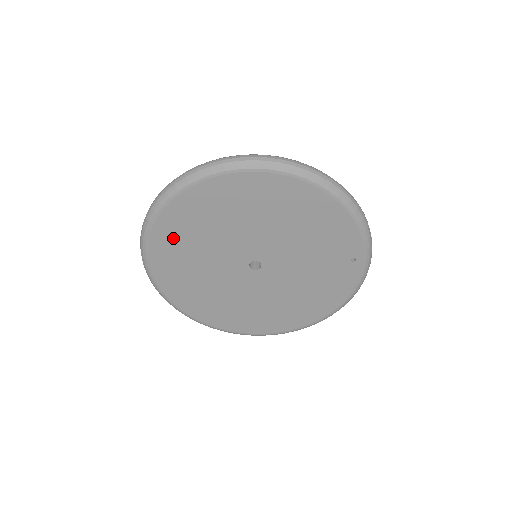
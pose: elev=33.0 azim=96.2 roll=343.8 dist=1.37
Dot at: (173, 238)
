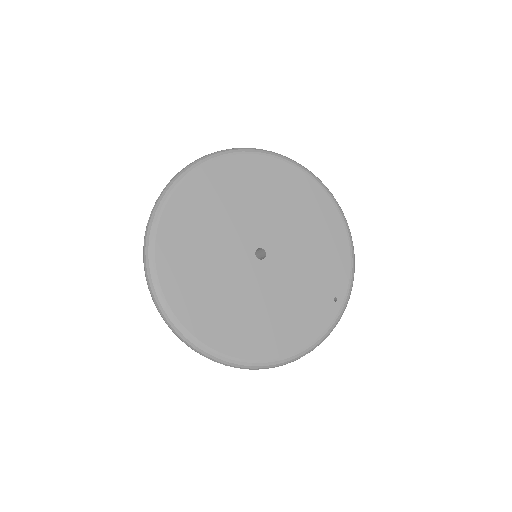
Dot at: (217, 182)
